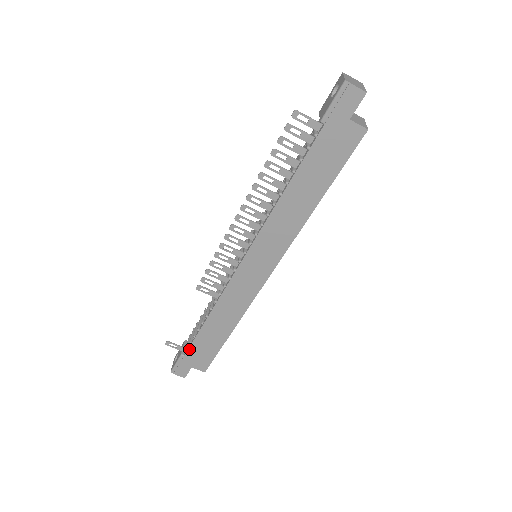
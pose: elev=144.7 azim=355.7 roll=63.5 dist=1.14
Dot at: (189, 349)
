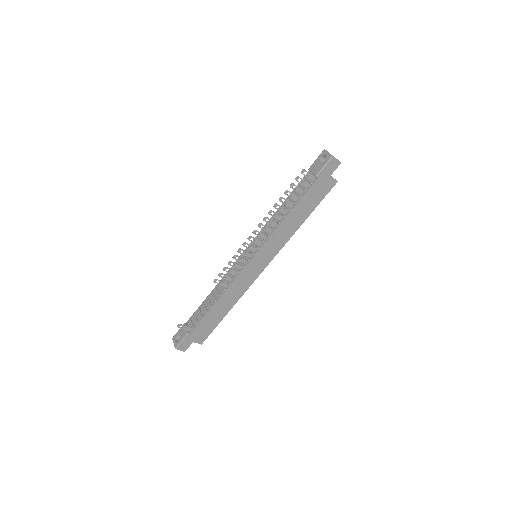
Dot at: (196, 328)
